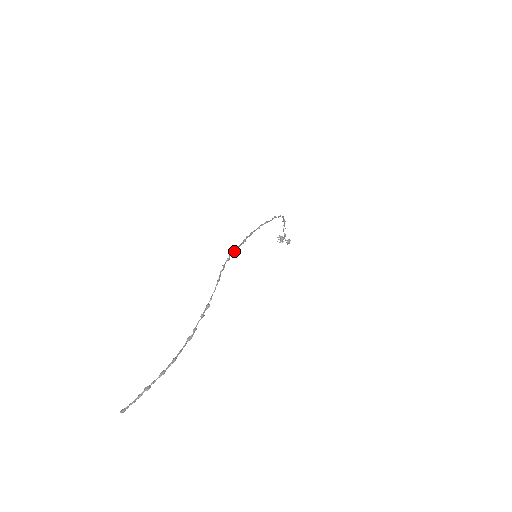
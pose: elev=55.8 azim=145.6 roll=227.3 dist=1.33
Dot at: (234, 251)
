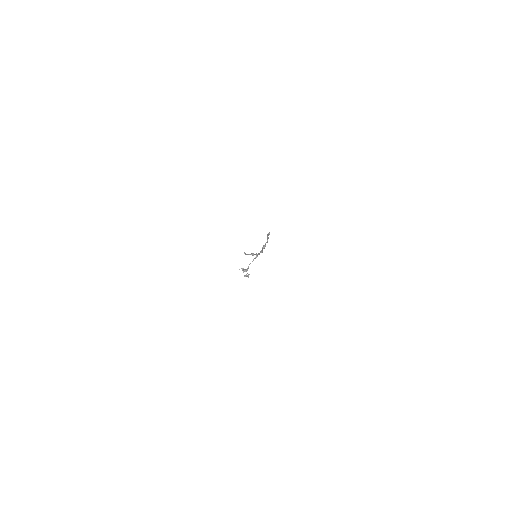
Dot at: occluded
